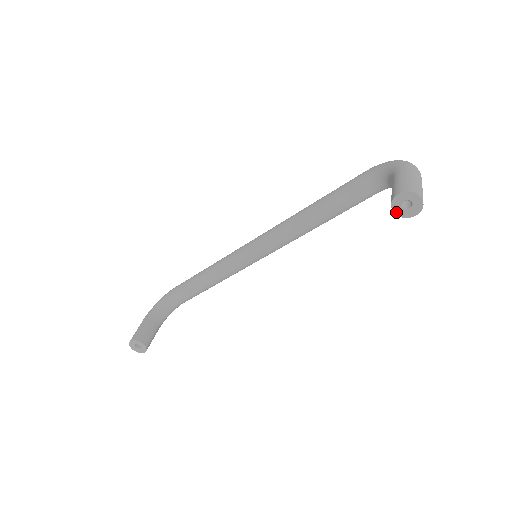
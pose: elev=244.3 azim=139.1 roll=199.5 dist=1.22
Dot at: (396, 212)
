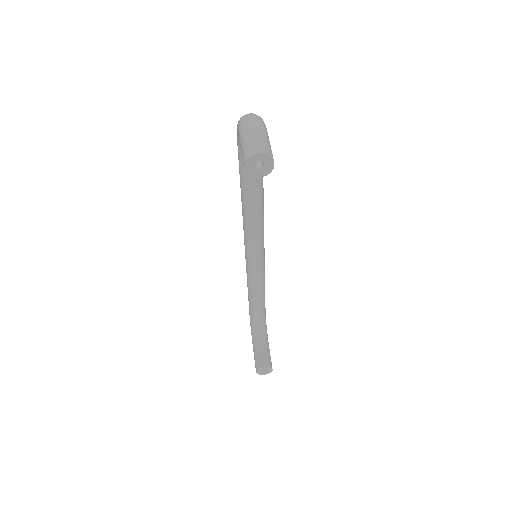
Dot at: (261, 176)
